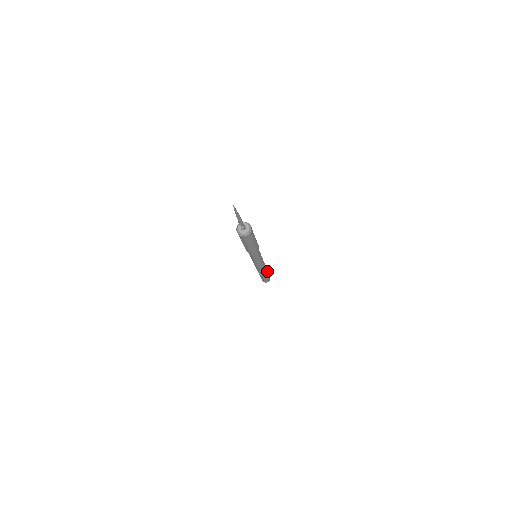
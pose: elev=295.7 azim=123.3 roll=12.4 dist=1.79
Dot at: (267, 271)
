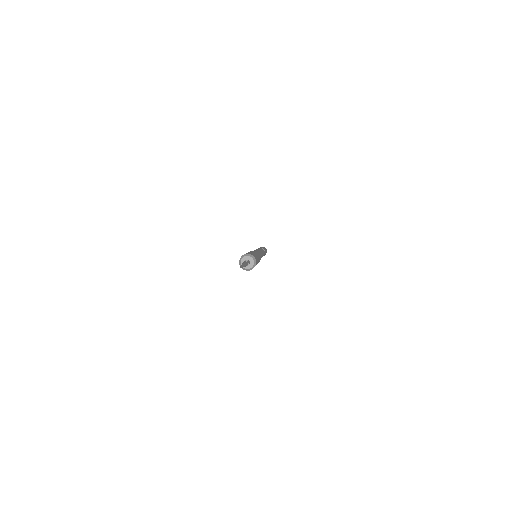
Dot at: occluded
